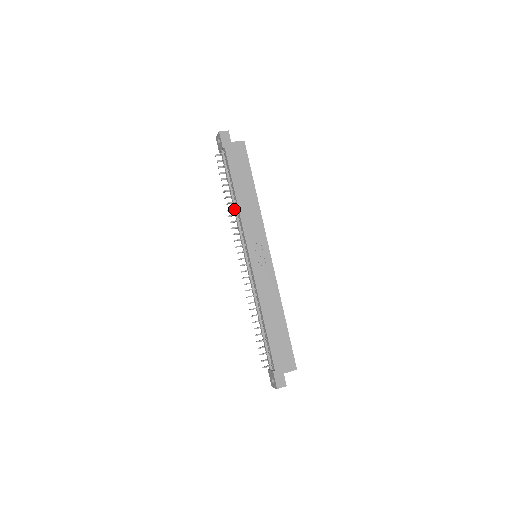
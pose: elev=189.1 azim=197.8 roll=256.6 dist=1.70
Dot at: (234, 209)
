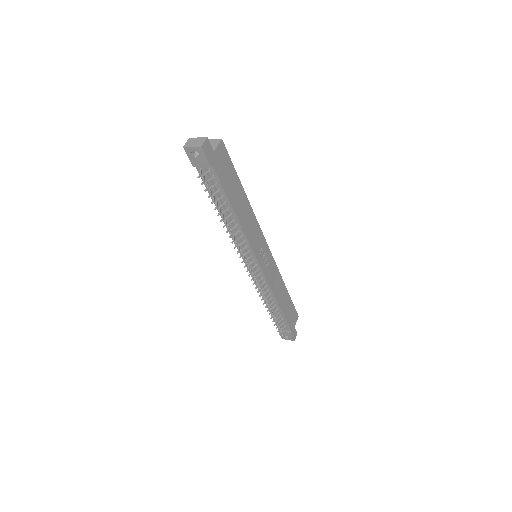
Dot at: (233, 227)
